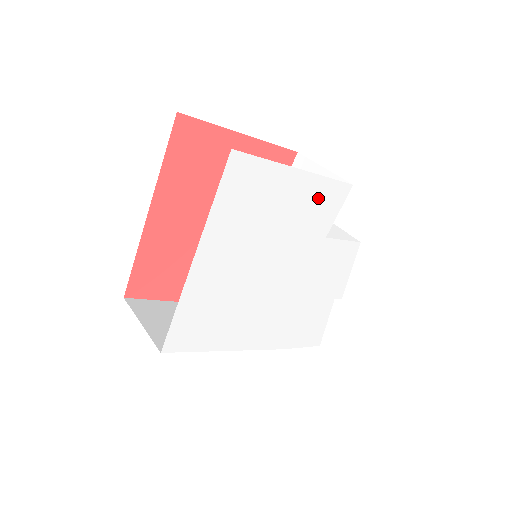
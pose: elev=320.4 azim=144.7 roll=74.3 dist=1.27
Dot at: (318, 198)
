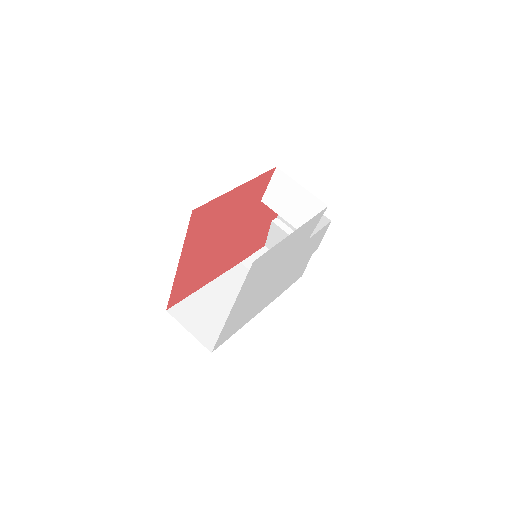
Dot at: (305, 230)
